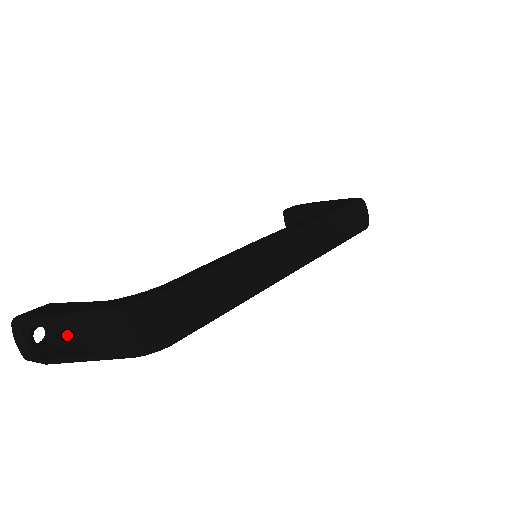
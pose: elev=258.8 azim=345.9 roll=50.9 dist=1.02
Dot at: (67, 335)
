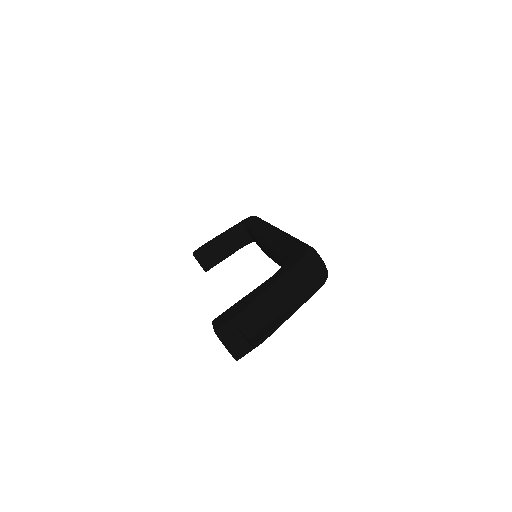
Dot at: (250, 325)
